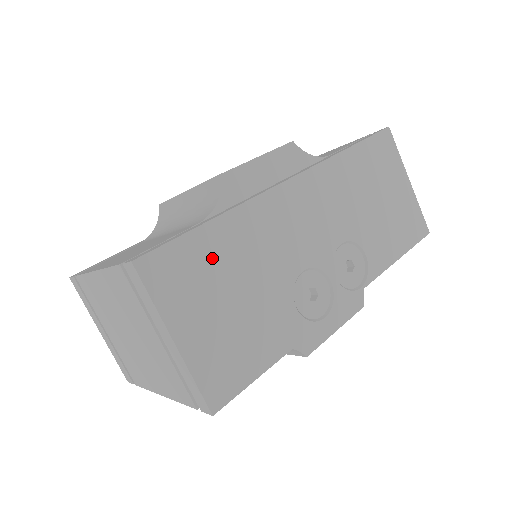
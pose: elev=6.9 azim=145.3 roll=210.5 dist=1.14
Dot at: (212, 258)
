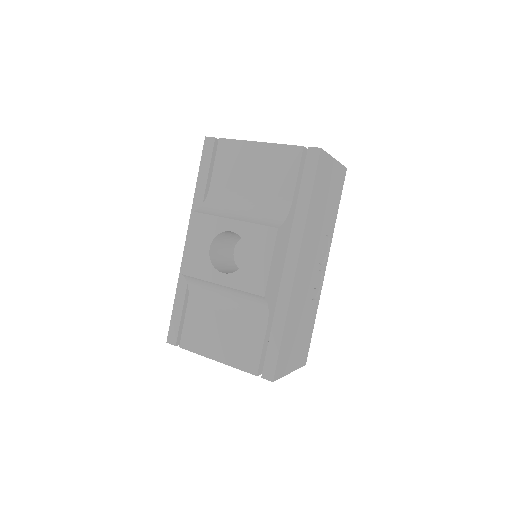
Dot at: (289, 339)
